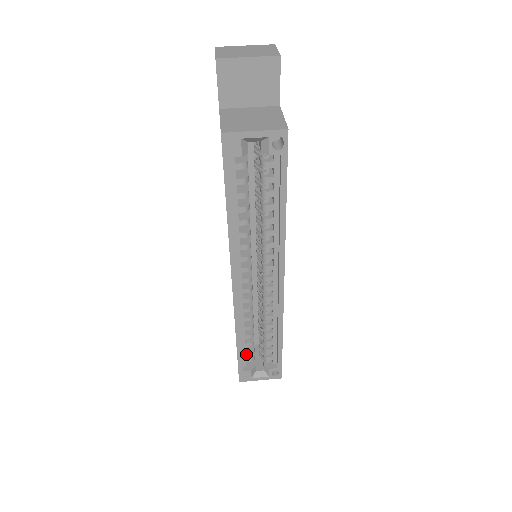
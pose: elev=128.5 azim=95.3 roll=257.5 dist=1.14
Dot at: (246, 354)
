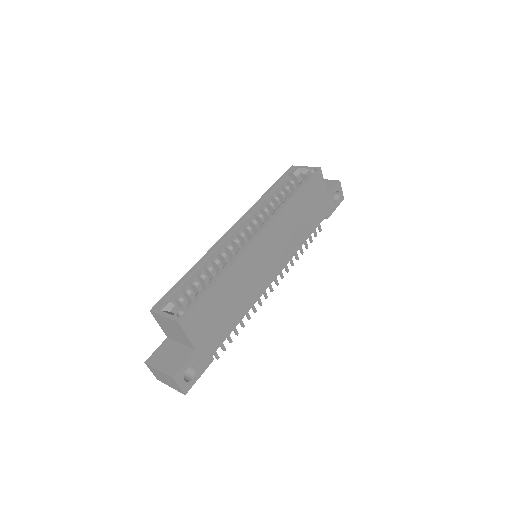
Dot at: (182, 291)
